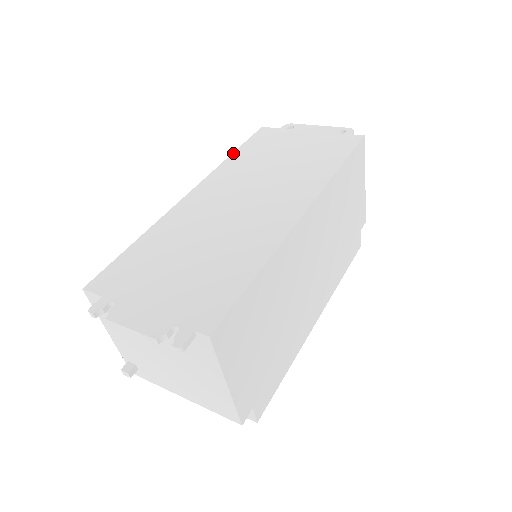
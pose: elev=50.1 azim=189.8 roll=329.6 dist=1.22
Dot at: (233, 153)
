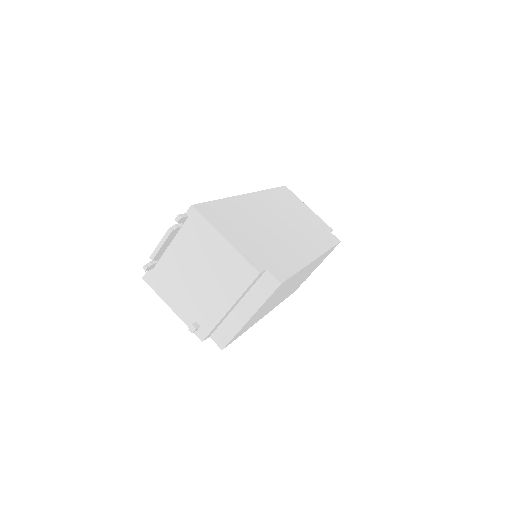
Dot at: occluded
